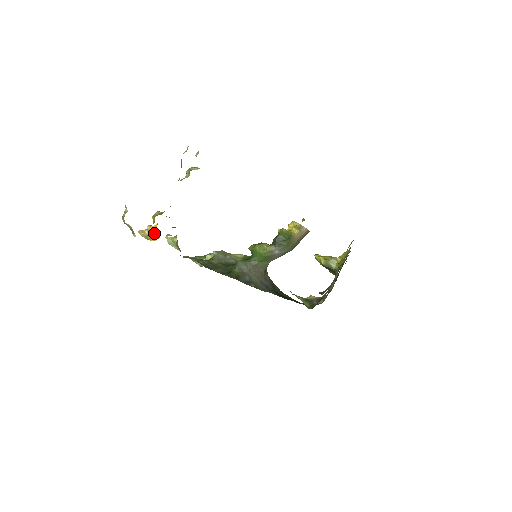
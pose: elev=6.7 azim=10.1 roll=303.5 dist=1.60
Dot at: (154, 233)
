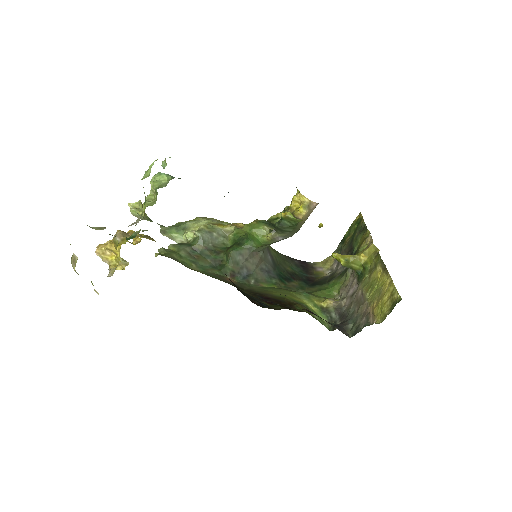
Dot at: (119, 257)
